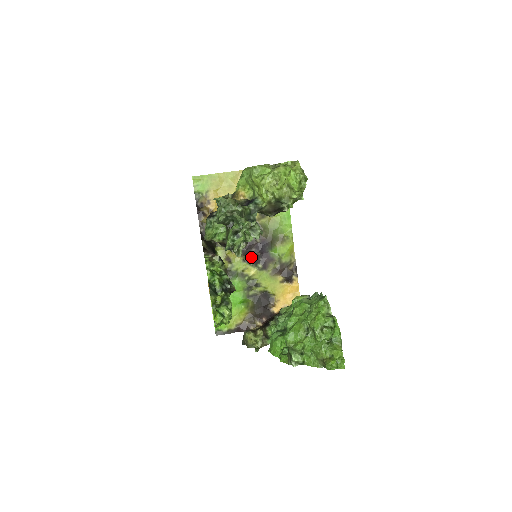
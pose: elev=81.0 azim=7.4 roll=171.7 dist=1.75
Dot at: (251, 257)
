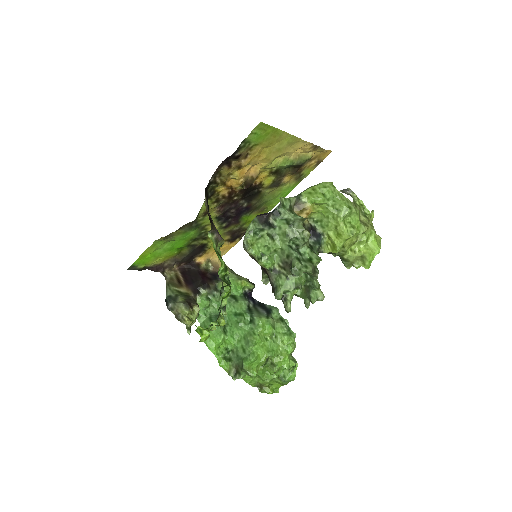
Dot at: (226, 217)
